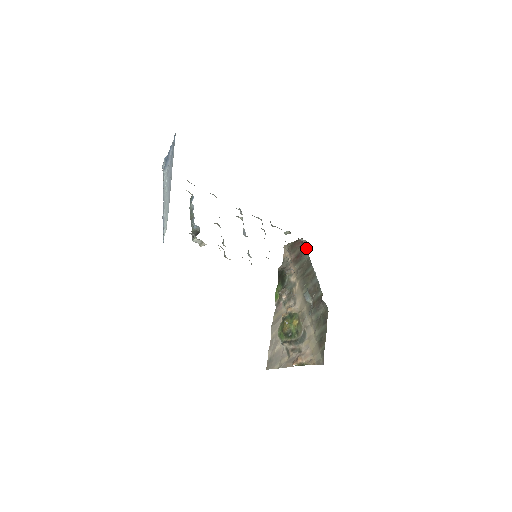
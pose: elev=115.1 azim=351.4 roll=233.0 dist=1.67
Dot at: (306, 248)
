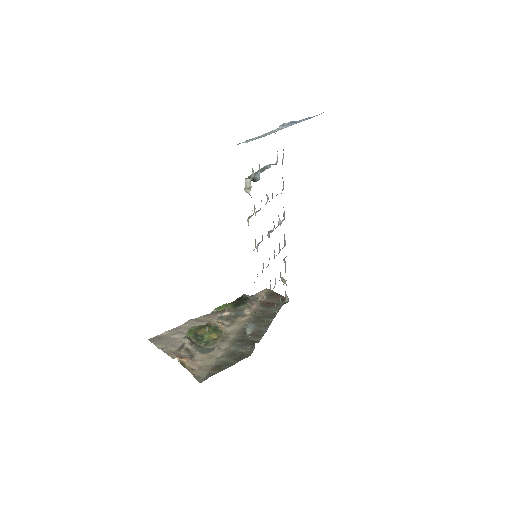
Dot at: (282, 305)
